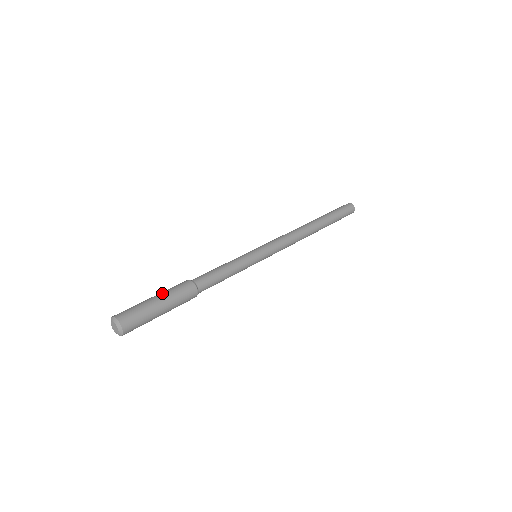
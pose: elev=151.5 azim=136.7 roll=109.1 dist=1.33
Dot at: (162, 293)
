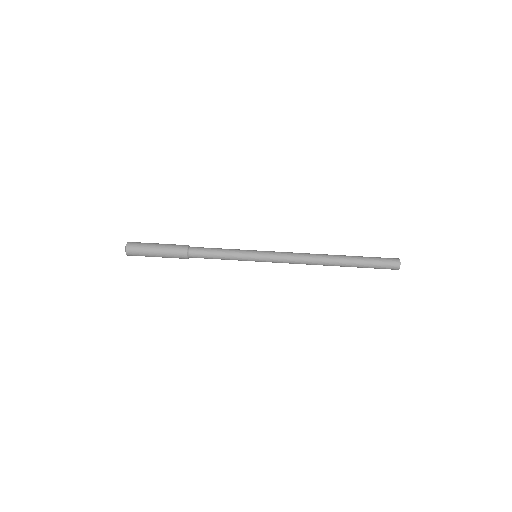
Dot at: (163, 246)
